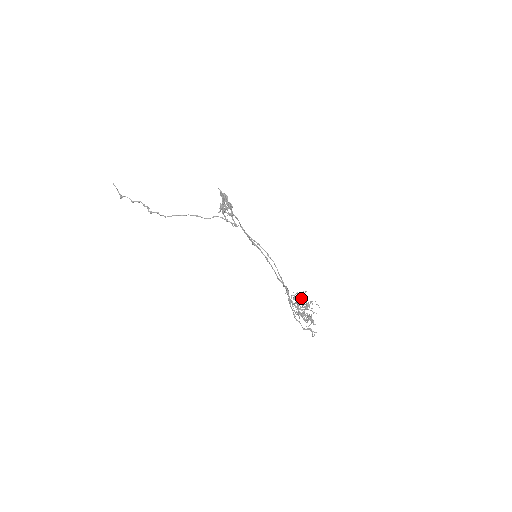
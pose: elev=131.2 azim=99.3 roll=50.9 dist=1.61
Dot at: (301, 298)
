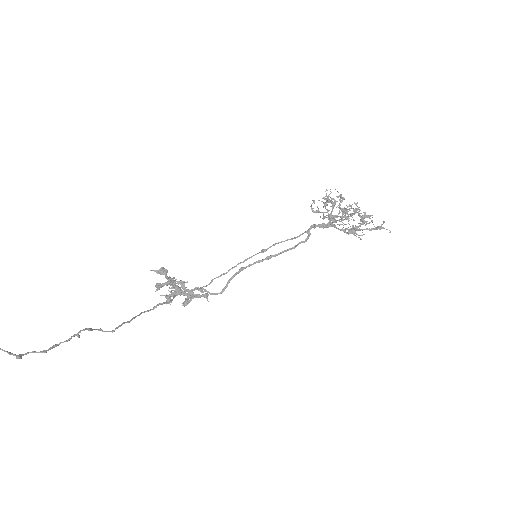
Dot at: (332, 219)
